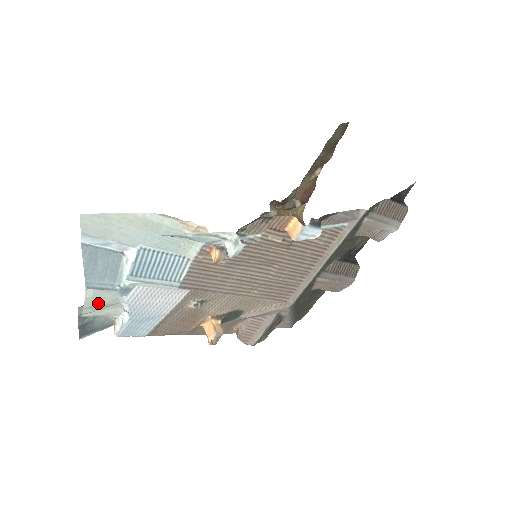
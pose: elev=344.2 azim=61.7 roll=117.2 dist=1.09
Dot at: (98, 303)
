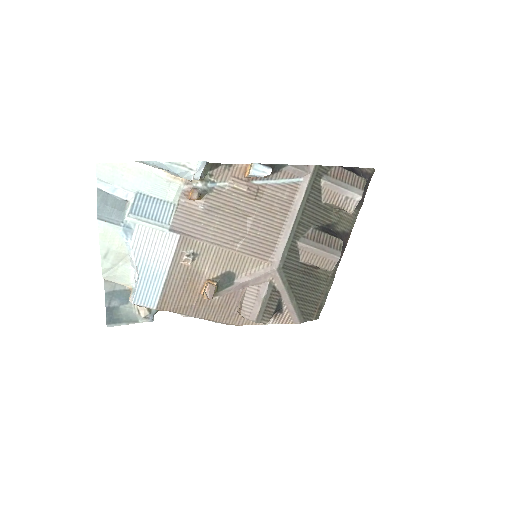
Dot at: (110, 246)
